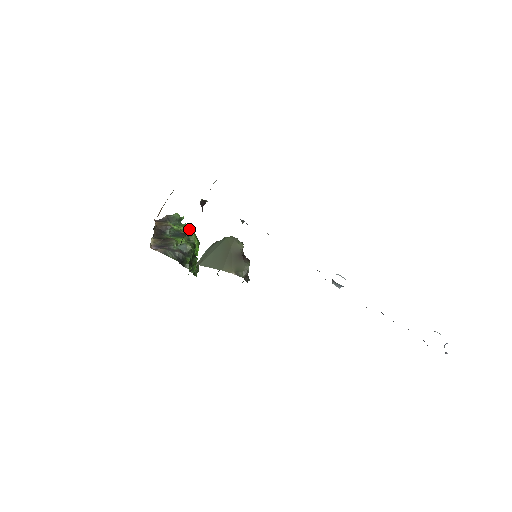
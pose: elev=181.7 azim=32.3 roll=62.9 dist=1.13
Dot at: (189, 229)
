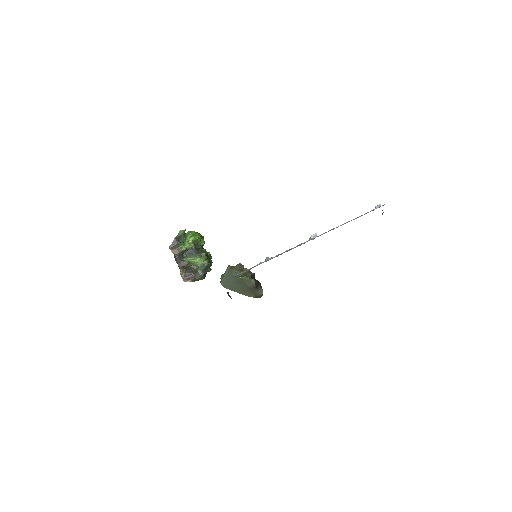
Dot at: (195, 239)
